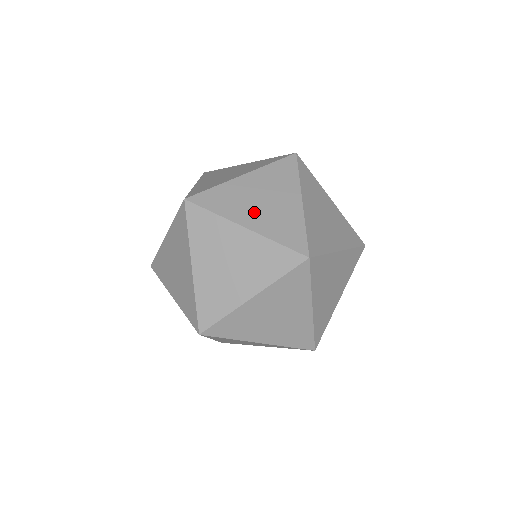
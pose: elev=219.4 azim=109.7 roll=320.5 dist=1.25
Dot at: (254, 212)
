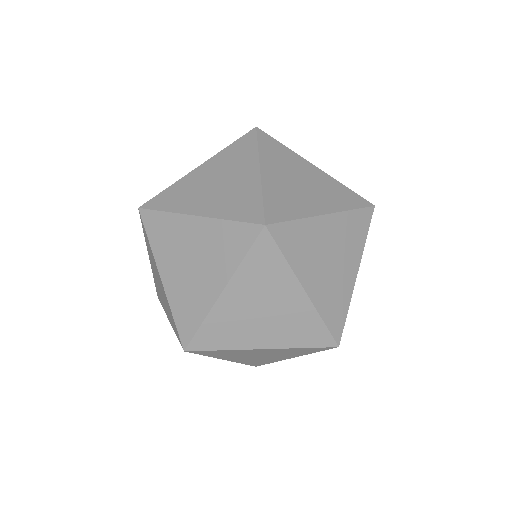
Dot at: (206, 198)
